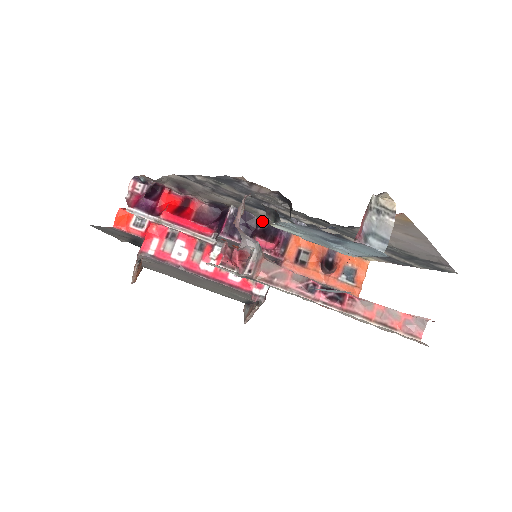
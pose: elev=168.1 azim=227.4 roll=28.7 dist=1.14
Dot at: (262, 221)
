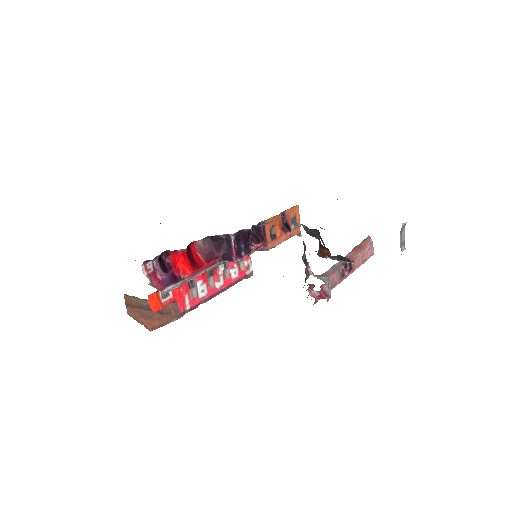
Dot at: (250, 229)
